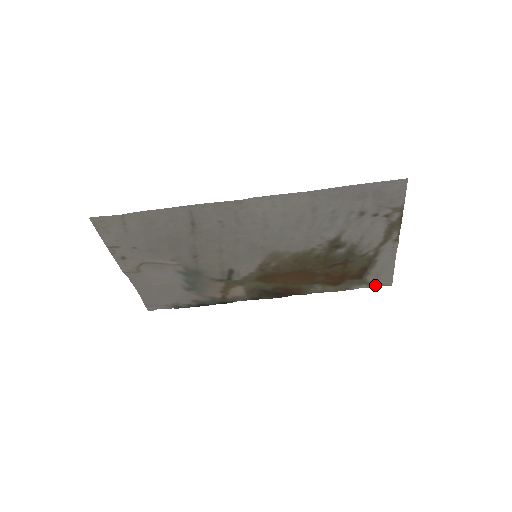
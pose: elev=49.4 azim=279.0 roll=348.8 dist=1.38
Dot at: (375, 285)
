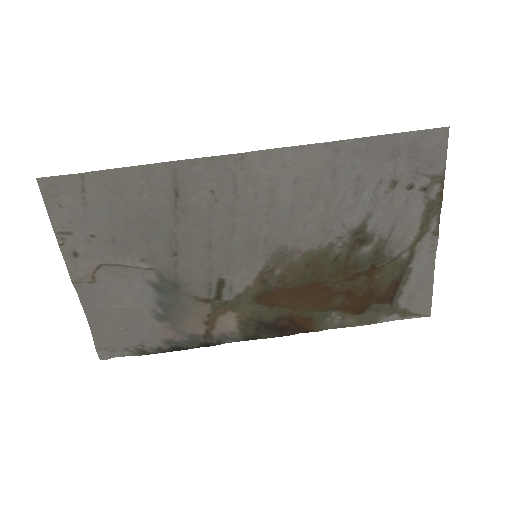
Dot at: (409, 315)
